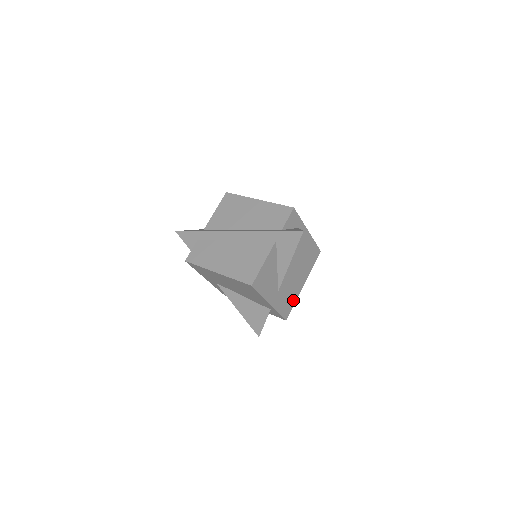
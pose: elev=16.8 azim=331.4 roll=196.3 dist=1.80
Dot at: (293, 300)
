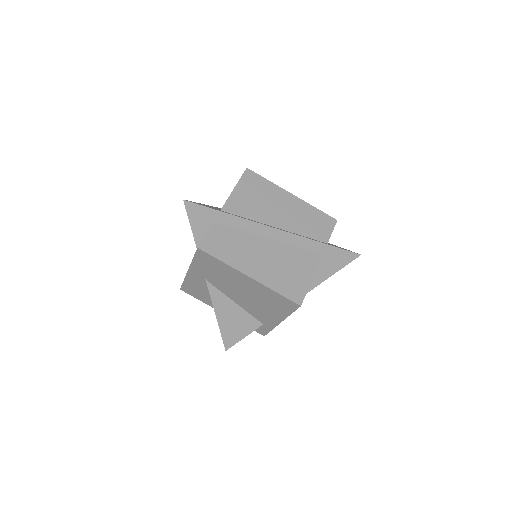
Dot at: occluded
